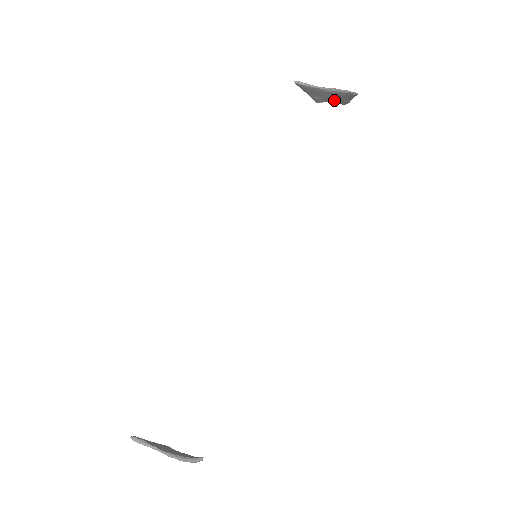
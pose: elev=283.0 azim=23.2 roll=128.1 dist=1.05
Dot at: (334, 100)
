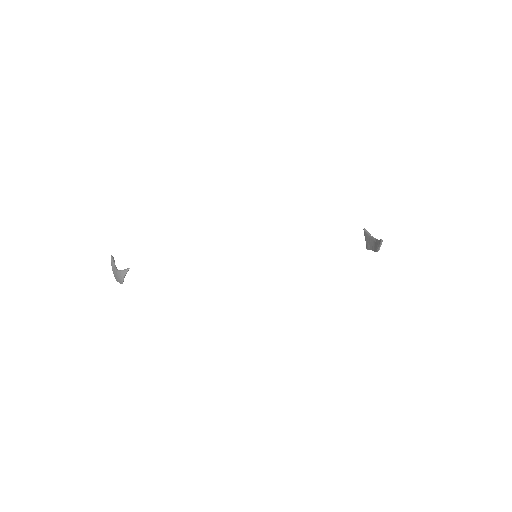
Dot at: (374, 248)
